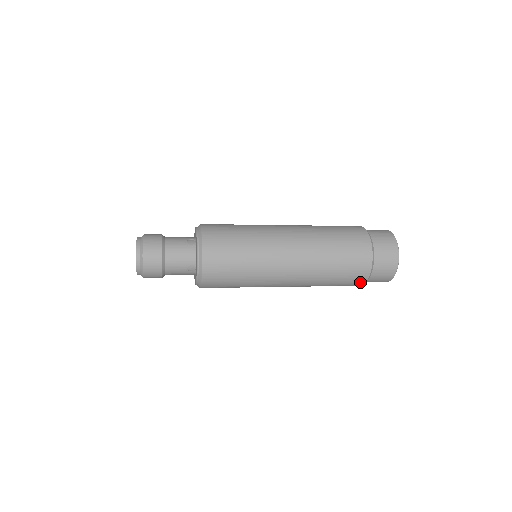
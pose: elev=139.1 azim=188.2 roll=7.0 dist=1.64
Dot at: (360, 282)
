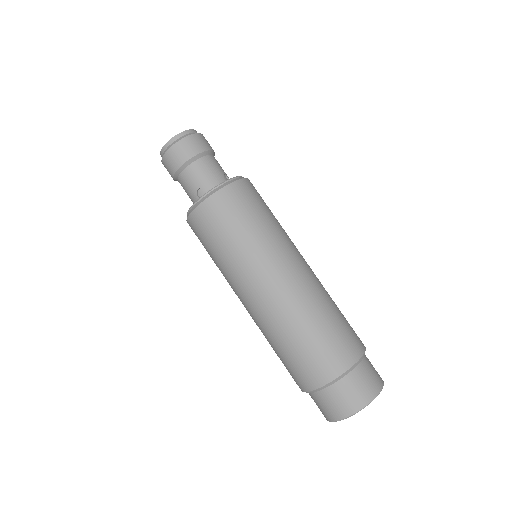
Dot at: (309, 383)
